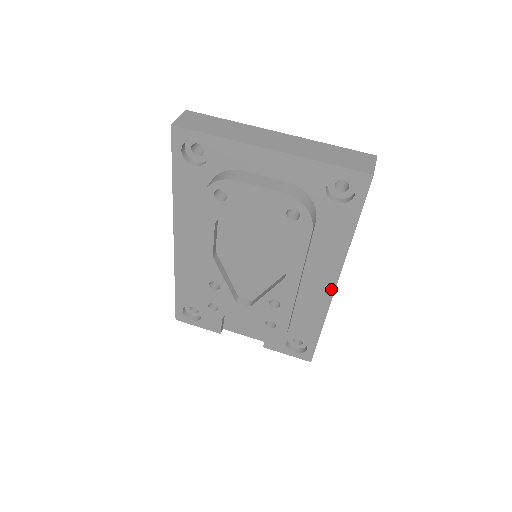
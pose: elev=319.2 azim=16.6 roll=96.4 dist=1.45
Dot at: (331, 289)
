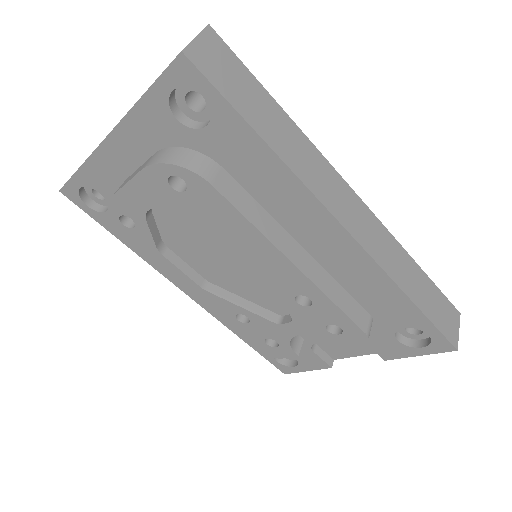
Dot at: (344, 236)
